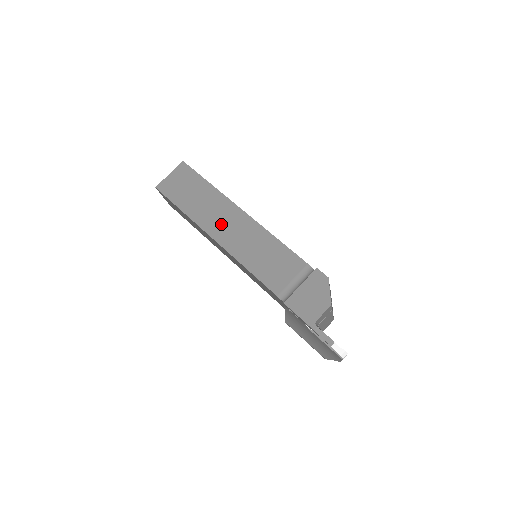
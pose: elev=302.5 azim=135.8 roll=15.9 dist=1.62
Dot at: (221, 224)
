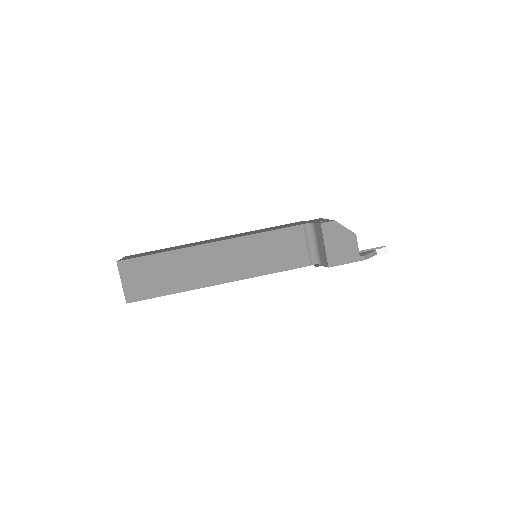
Dot at: (213, 269)
